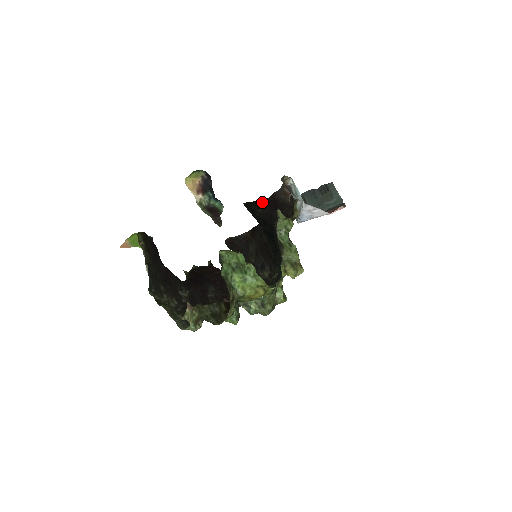
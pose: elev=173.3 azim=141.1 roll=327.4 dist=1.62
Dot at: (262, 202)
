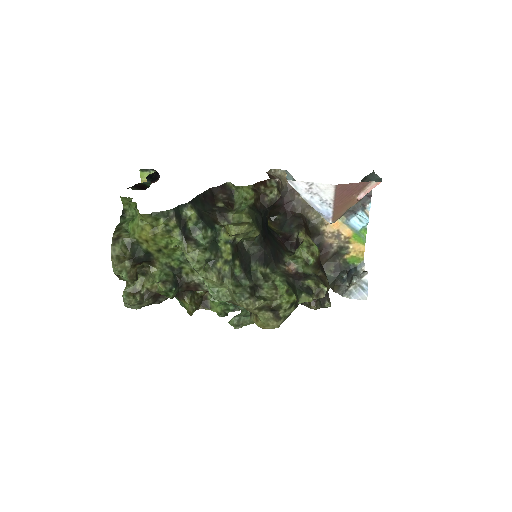
Dot at: occluded
